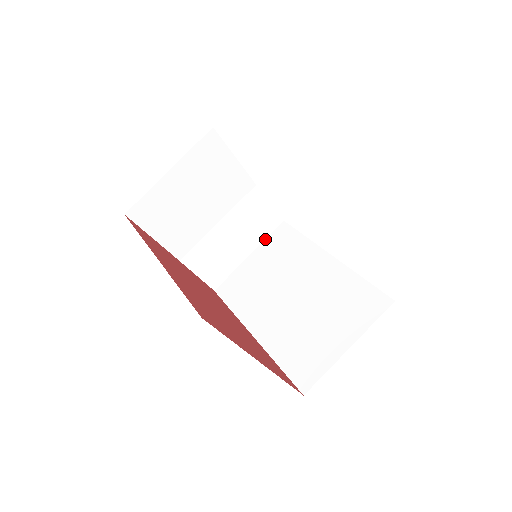
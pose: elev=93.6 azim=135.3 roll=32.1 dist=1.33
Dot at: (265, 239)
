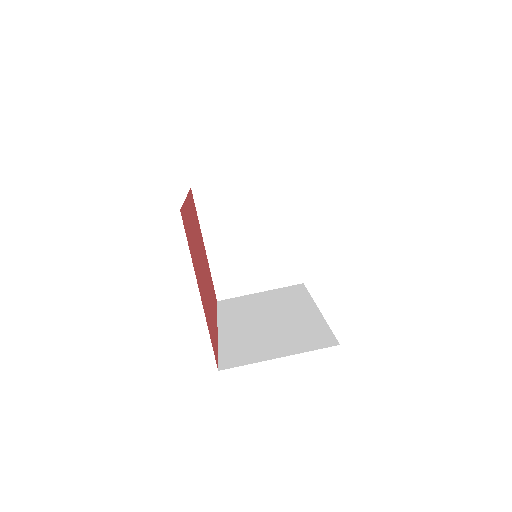
Dot at: (280, 288)
